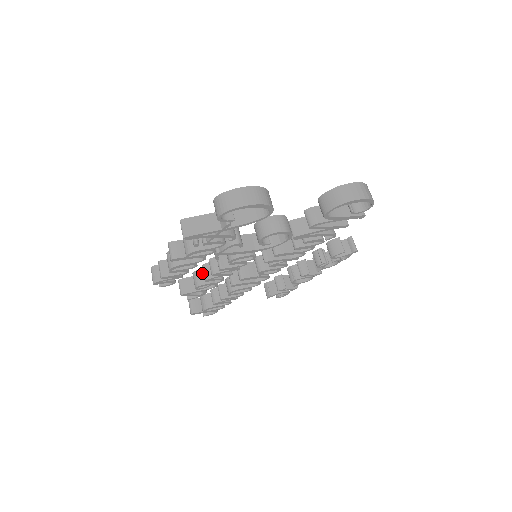
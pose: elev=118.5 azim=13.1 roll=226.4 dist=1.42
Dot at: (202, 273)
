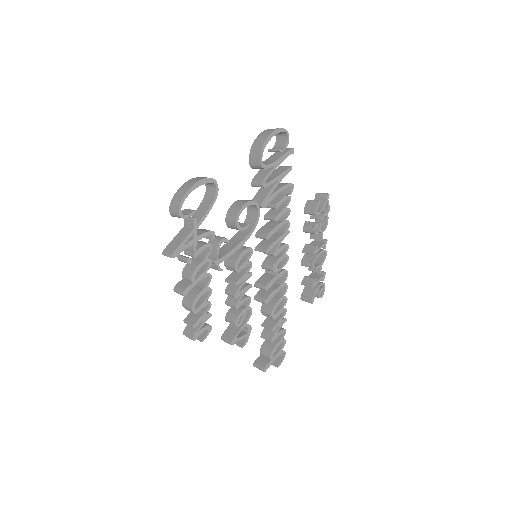
Dot at: (231, 311)
